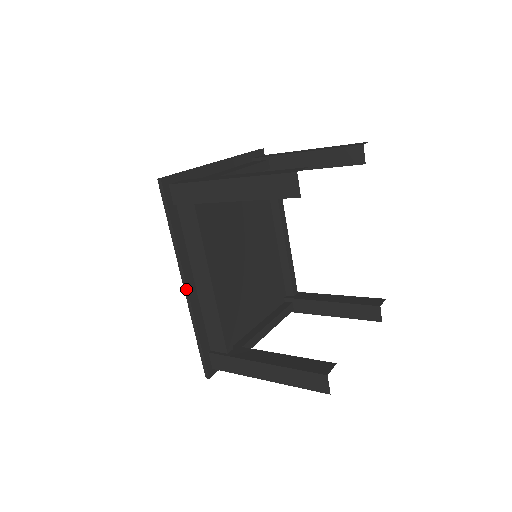
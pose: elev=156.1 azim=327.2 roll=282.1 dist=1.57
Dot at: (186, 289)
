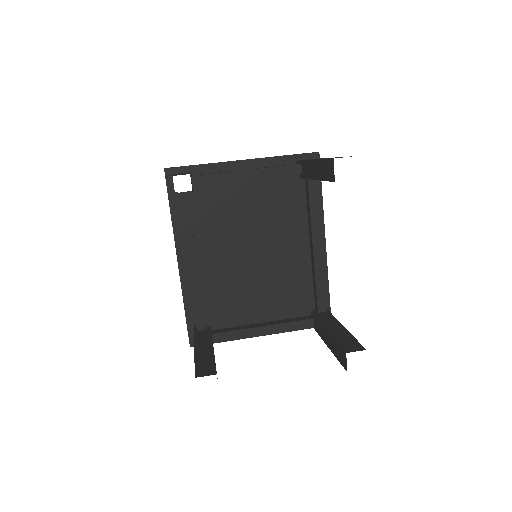
Dot at: (178, 264)
